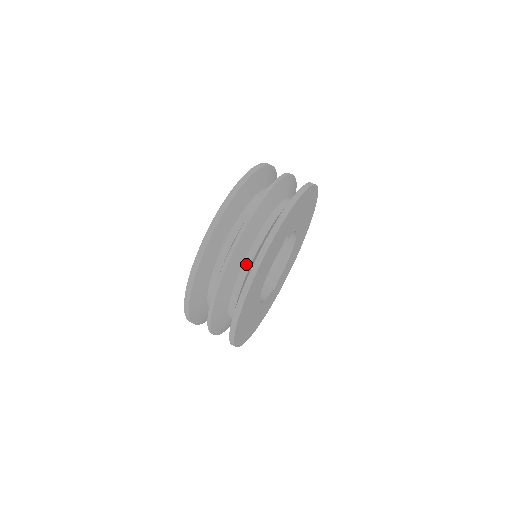
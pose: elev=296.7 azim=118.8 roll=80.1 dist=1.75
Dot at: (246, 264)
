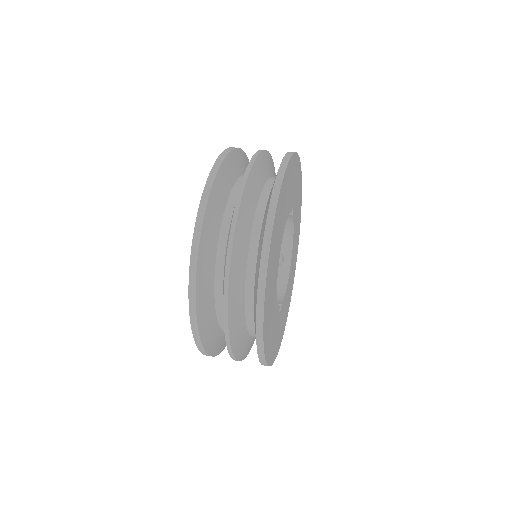
Dot at: (266, 190)
